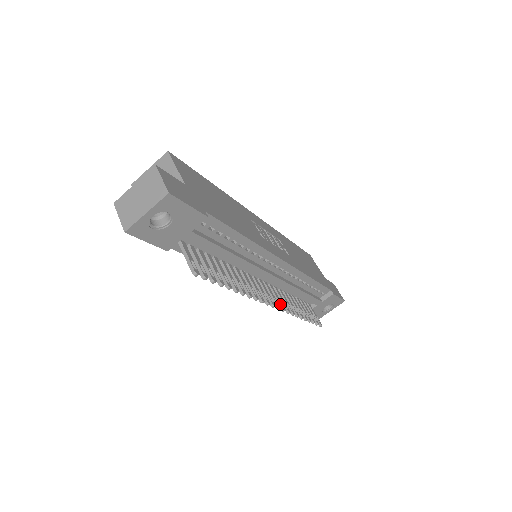
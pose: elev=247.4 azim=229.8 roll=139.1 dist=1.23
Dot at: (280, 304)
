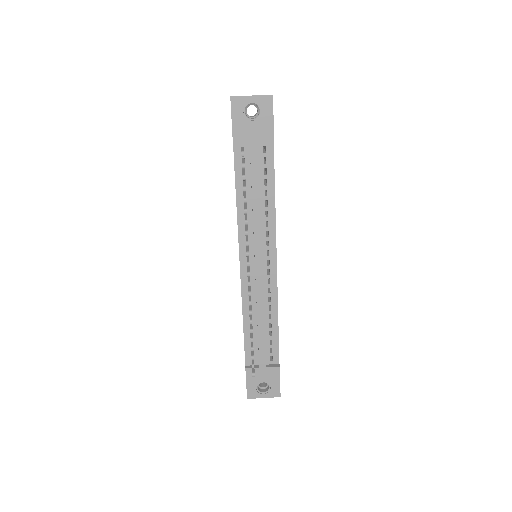
Dot at: (250, 289)
